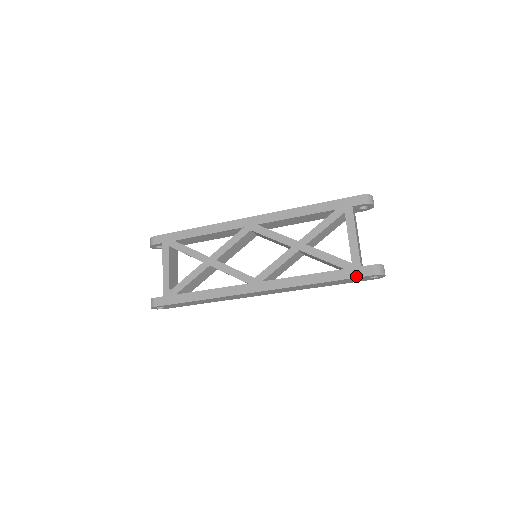
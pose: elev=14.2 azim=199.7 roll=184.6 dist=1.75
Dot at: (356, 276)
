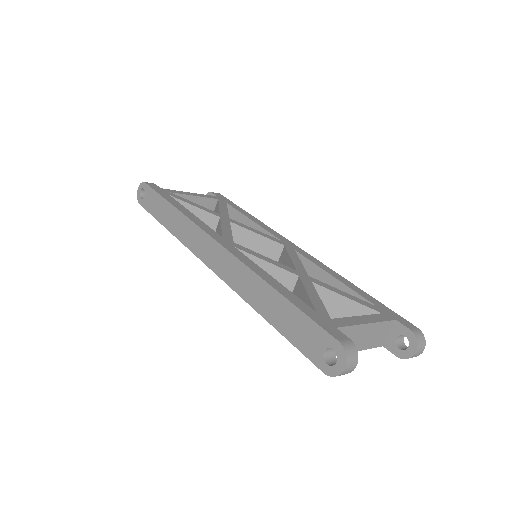
Dot at: (319, 322)
